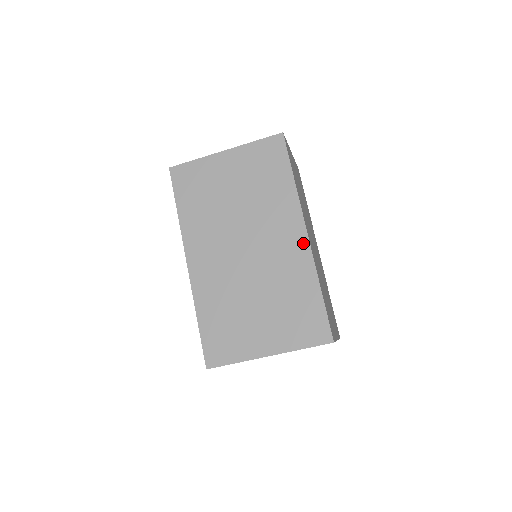
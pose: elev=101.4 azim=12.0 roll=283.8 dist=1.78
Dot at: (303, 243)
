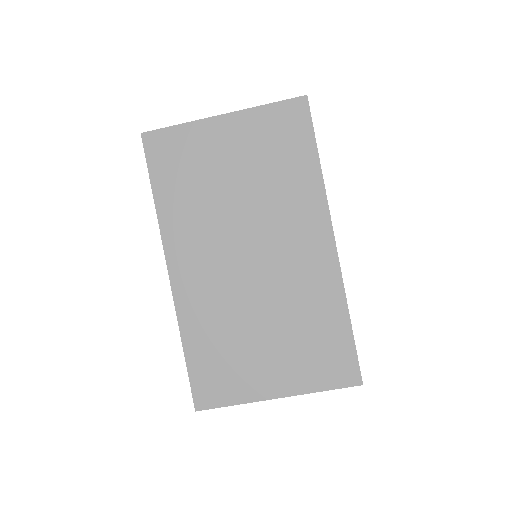
Dot at: (329, 254)
